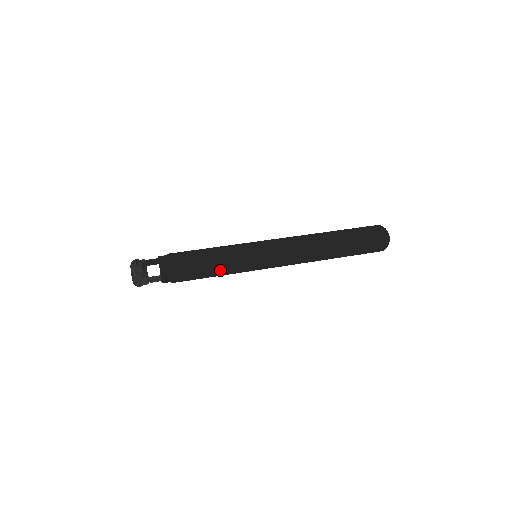
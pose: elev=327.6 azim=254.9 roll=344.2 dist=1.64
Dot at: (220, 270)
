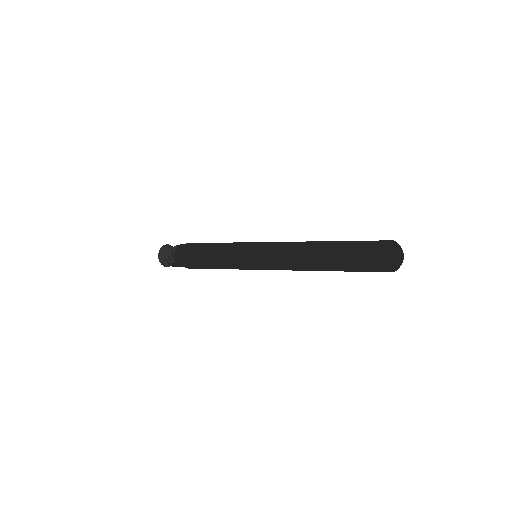
Dot at: (219, 247)
